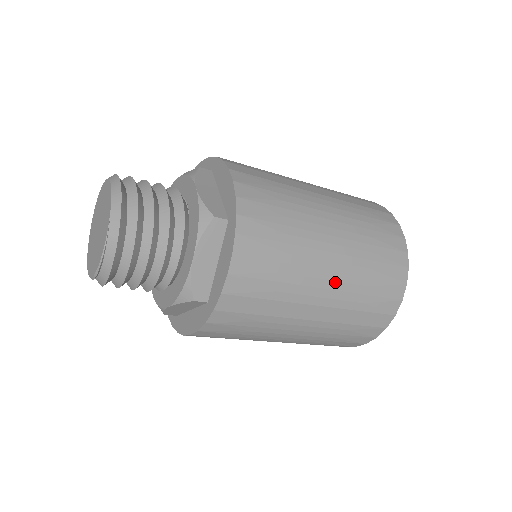
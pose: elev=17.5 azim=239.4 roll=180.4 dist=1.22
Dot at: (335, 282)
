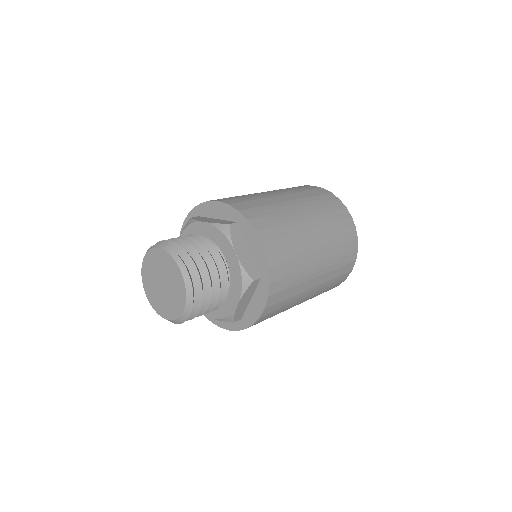
Dot at: occluded
